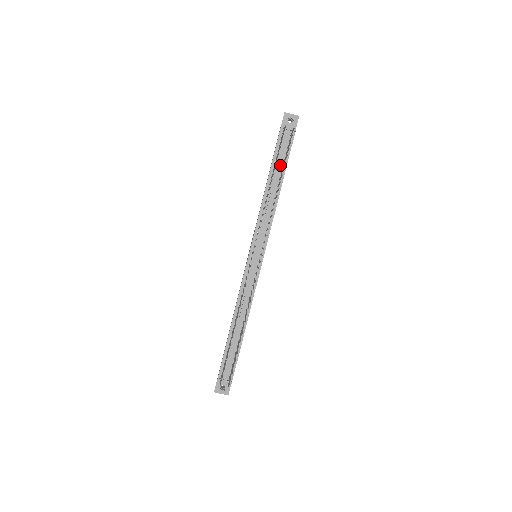
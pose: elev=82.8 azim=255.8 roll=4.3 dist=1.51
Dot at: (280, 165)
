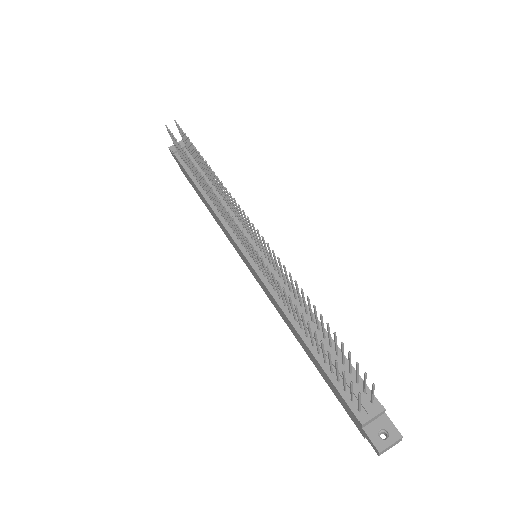
Dot at: occluded
